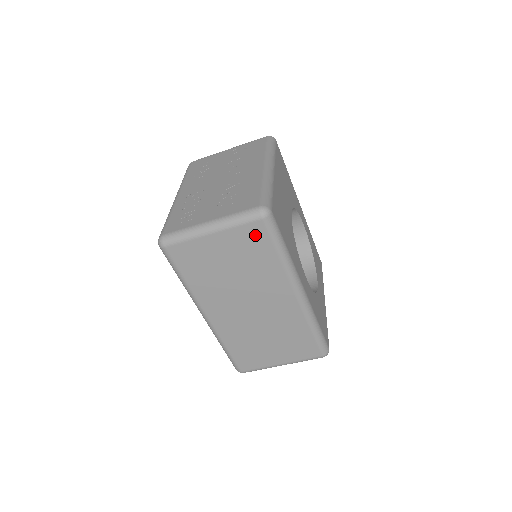
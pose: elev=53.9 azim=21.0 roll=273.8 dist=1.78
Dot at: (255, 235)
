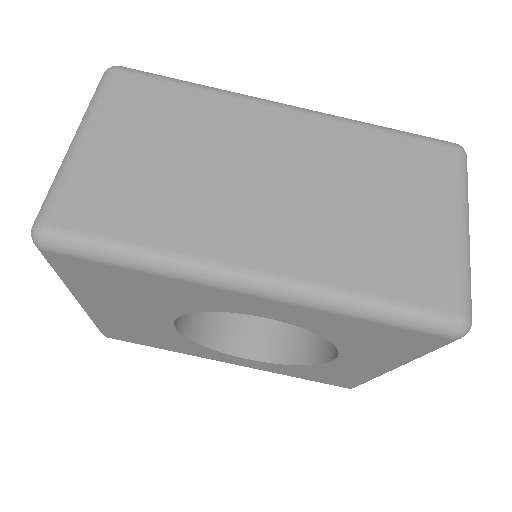
Dot at: (134, 92)
